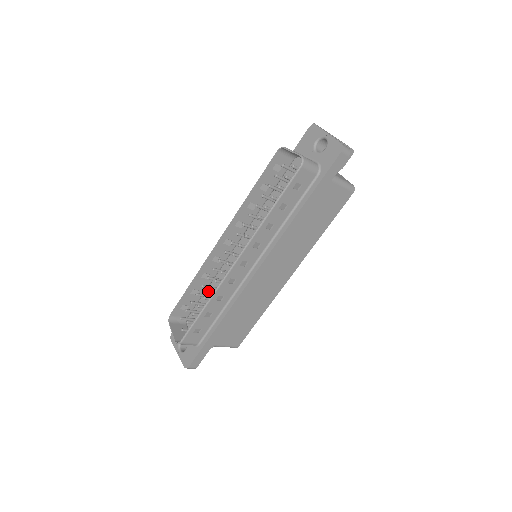
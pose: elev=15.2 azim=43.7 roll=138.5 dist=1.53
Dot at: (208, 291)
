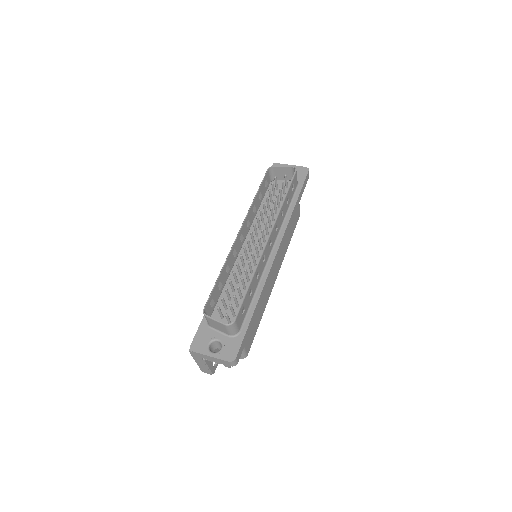
Dot at: occluded
